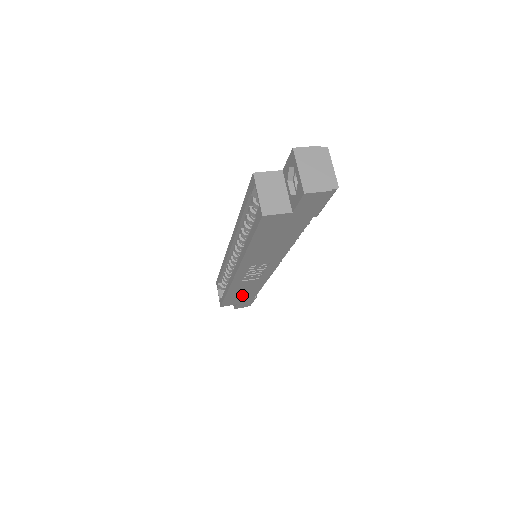
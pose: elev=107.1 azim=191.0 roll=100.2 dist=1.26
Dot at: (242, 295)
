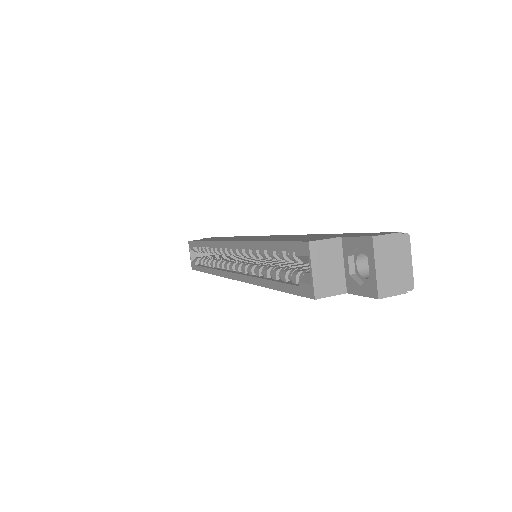
Dot at: occluded
